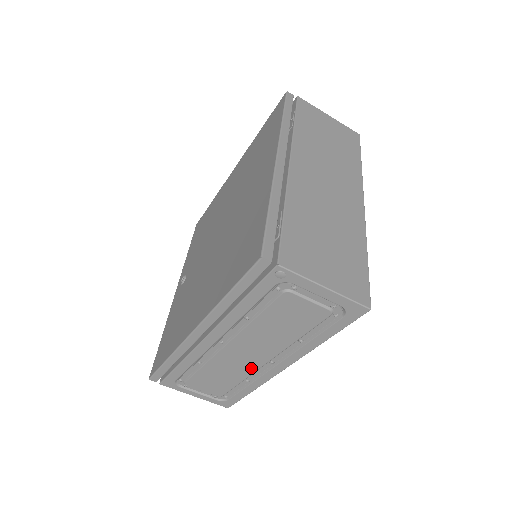
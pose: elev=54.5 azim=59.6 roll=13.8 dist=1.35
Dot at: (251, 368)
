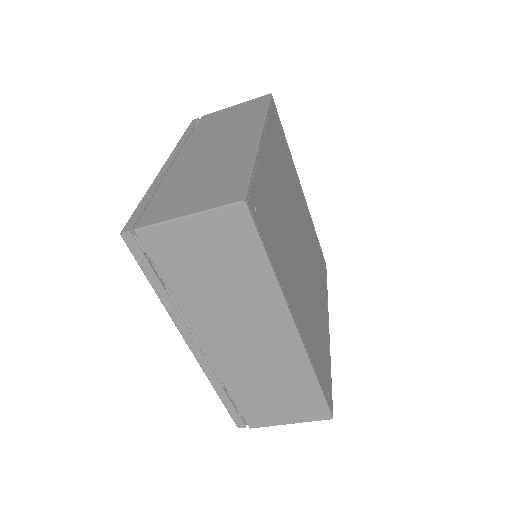
Dot at: occluded
